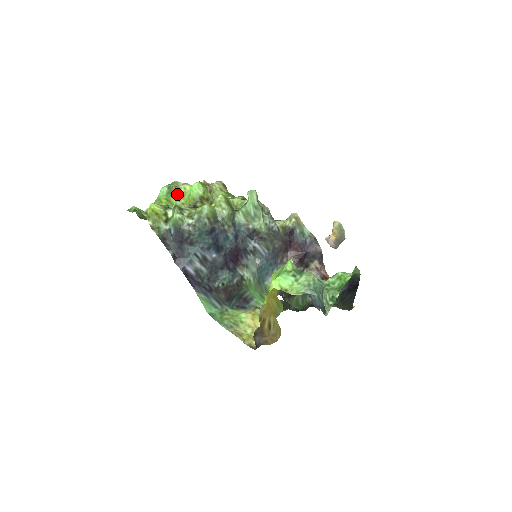
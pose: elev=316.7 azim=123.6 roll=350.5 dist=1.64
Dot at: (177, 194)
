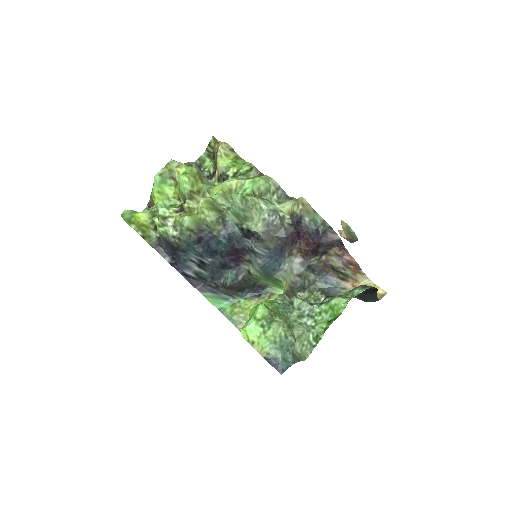
Dot at: (172, 179)
